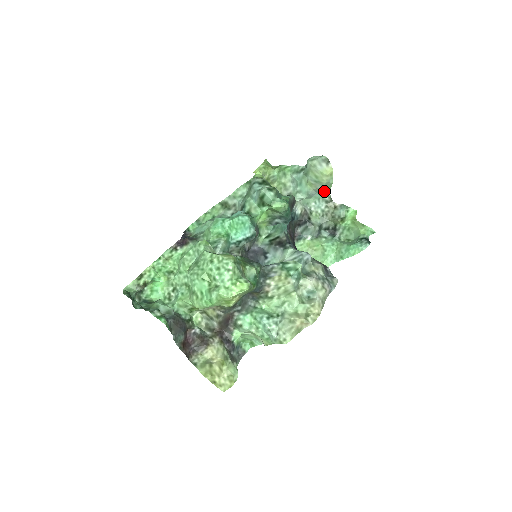
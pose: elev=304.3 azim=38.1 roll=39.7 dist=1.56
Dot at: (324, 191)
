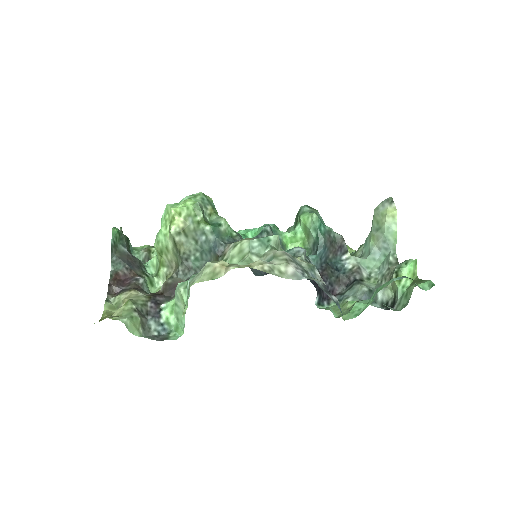
Dot at: (389, 248)
